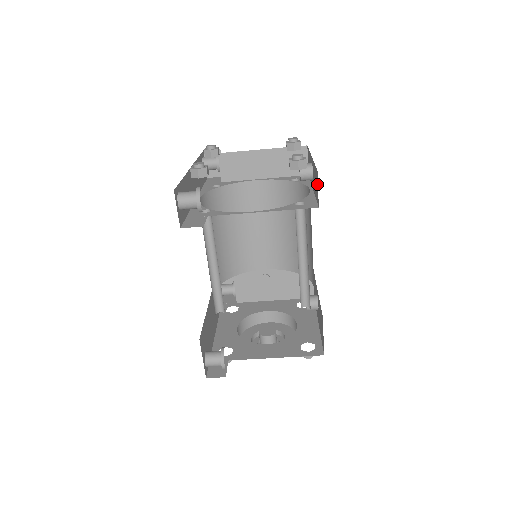
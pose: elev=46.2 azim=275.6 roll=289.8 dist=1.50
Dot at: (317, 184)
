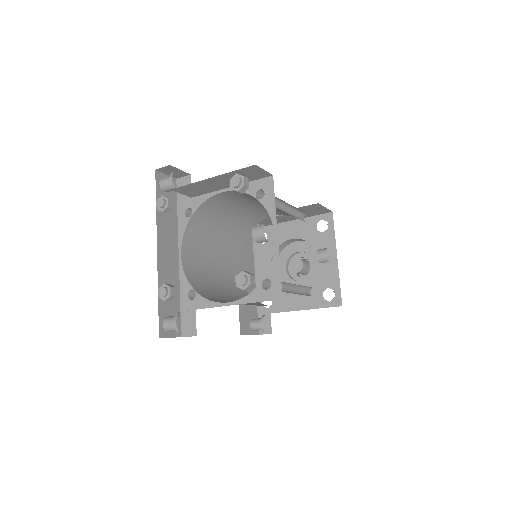
Dot at: occluded
